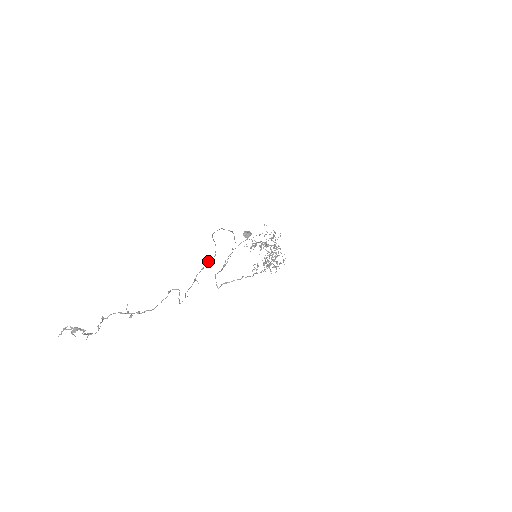
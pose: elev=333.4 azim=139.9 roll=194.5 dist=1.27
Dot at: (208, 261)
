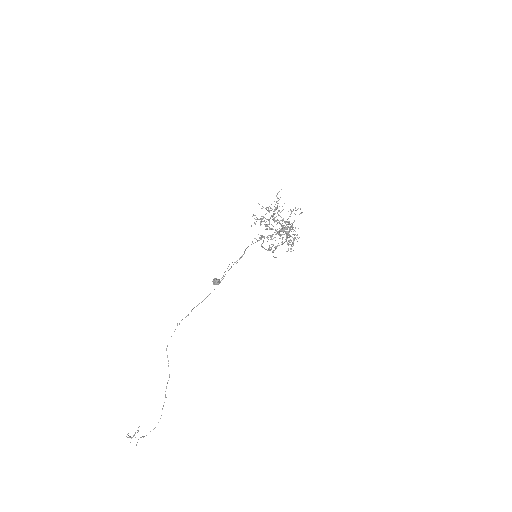
Dot at: (167, 382)
